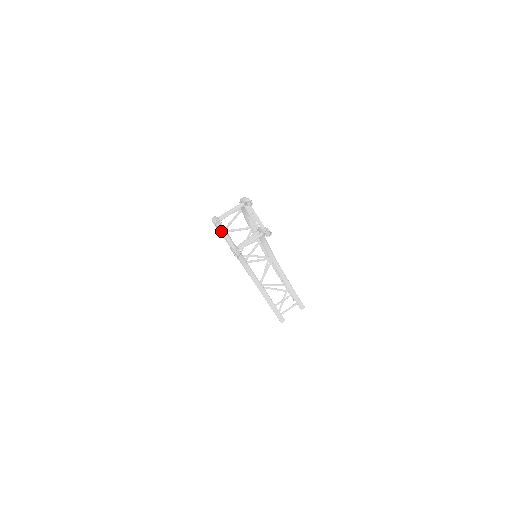
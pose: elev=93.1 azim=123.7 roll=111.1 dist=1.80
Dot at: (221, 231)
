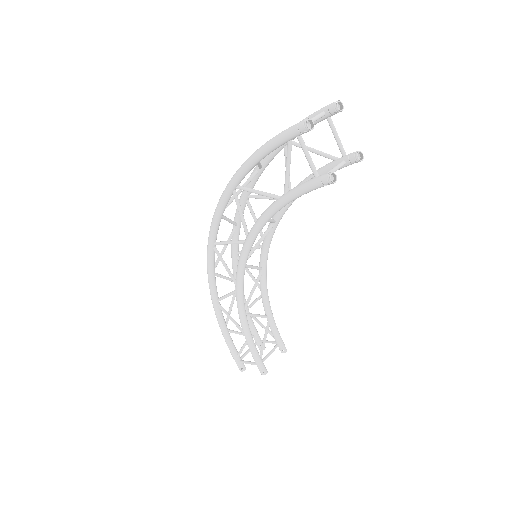
Dot at: (303, 145)
